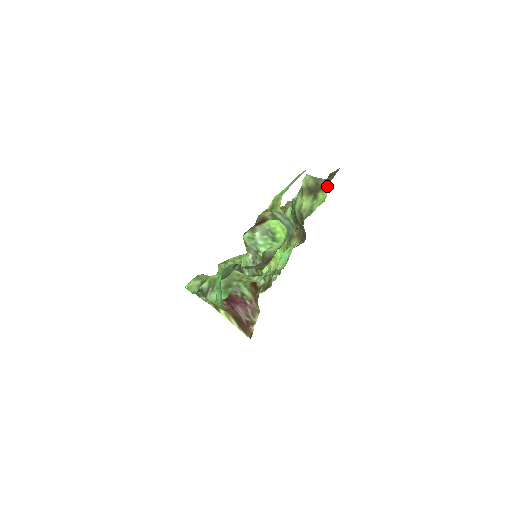
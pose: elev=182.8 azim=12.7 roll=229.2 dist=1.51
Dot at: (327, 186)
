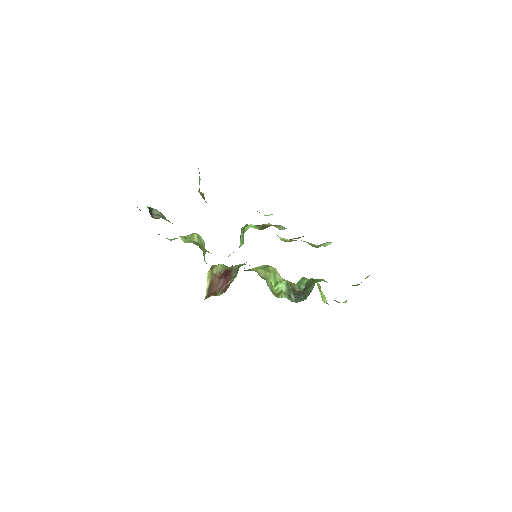
Dot at: occluded
